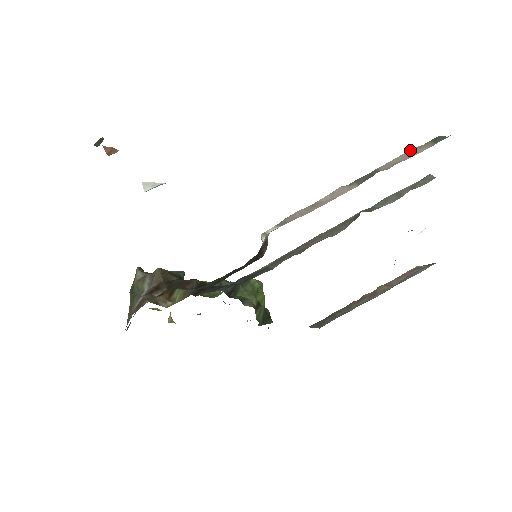
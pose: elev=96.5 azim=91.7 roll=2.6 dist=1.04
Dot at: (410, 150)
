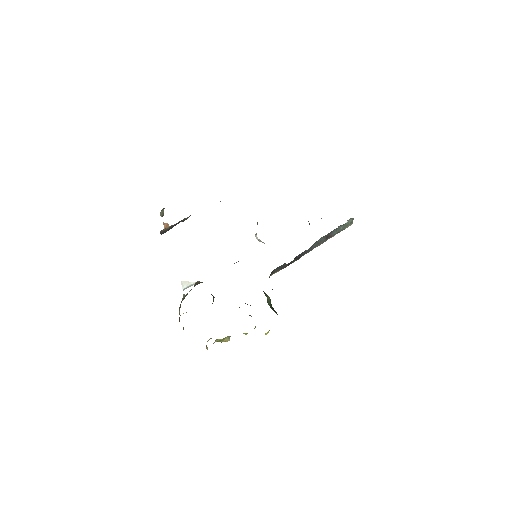
Dot at: occluded
